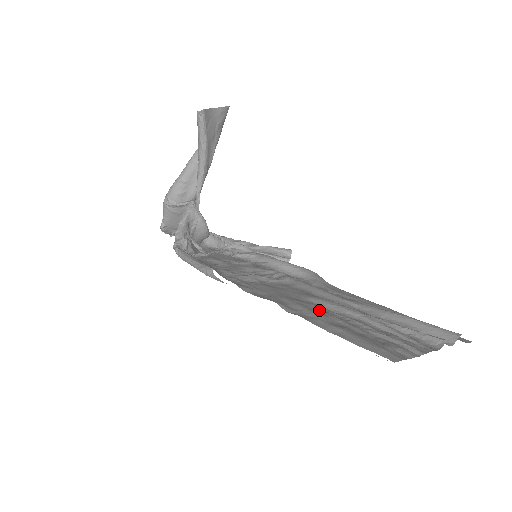
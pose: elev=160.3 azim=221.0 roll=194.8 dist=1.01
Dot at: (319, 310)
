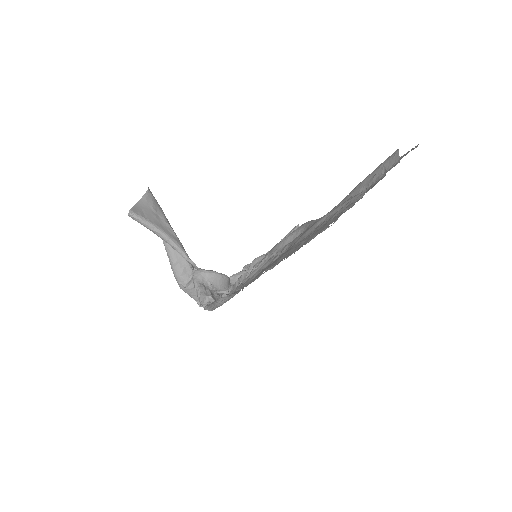
Dot at: occluded
